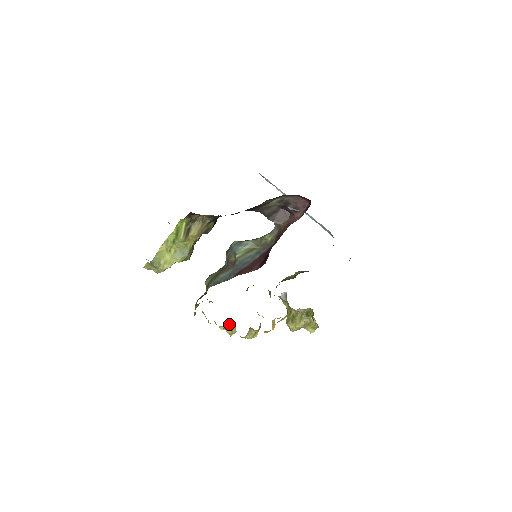
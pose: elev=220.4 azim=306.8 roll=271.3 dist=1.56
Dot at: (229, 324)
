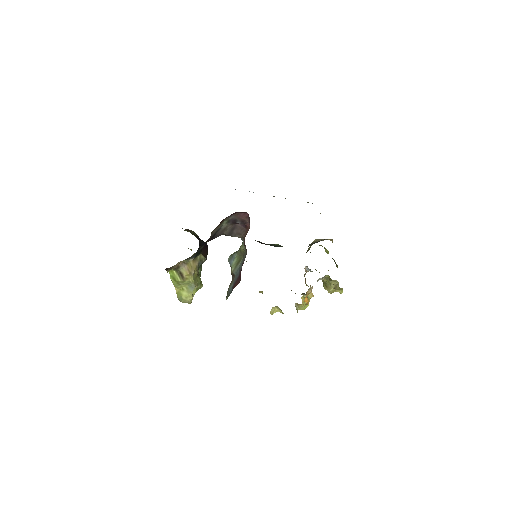
Dot at: (275, 308)
